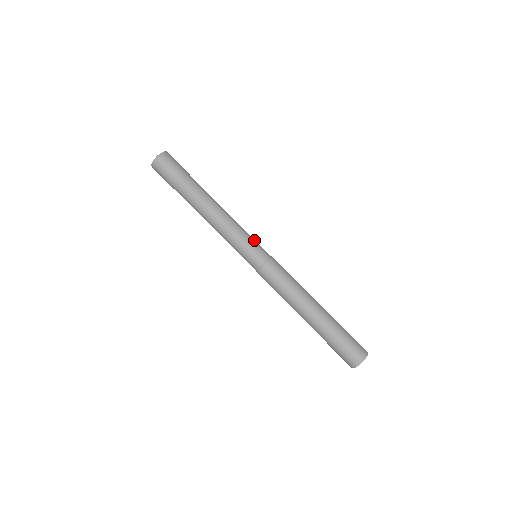
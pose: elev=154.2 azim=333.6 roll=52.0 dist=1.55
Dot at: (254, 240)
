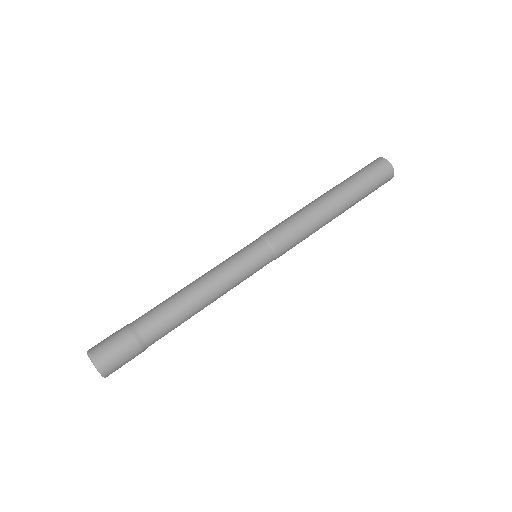
Dot at: (237, 253)
